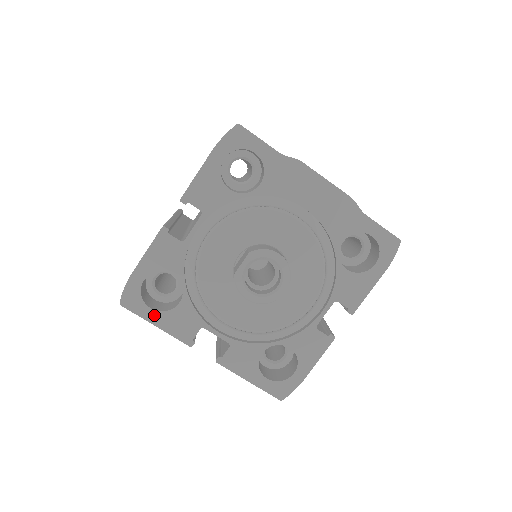
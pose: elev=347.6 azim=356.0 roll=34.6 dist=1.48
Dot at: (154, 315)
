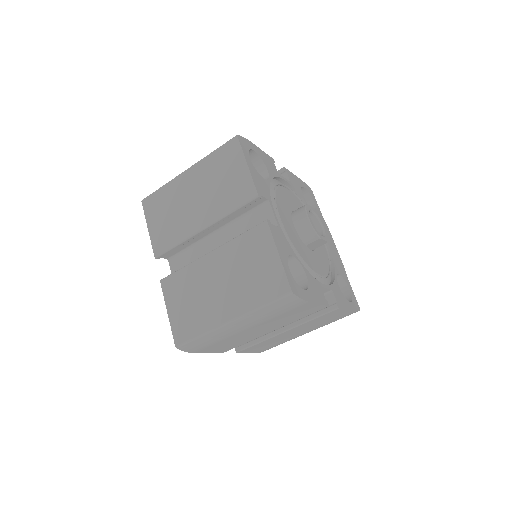
Dot at: (250, 162)
